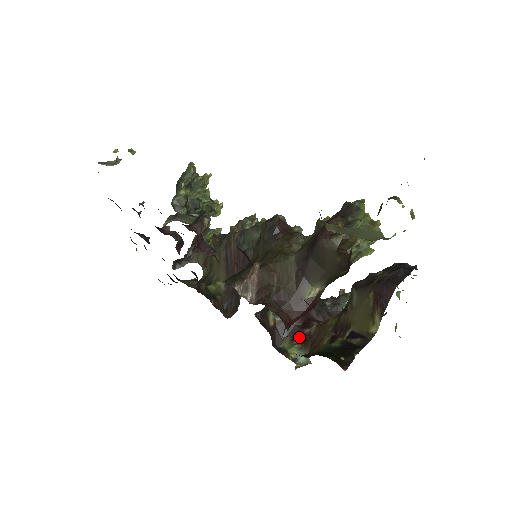
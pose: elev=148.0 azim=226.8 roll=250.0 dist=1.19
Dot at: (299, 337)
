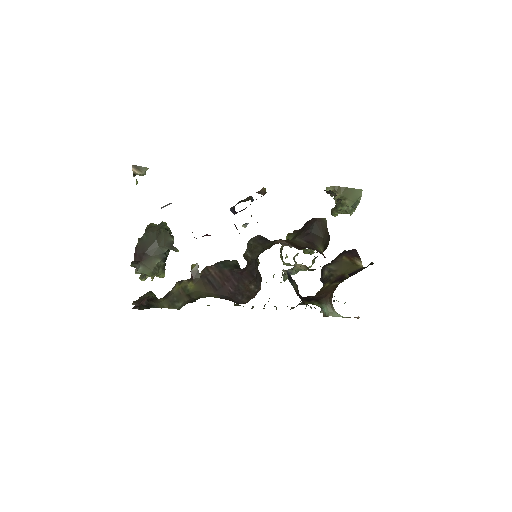
Dot at: (311, 300)
